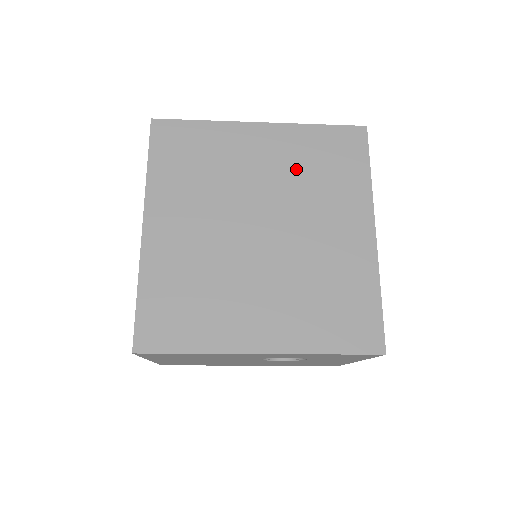
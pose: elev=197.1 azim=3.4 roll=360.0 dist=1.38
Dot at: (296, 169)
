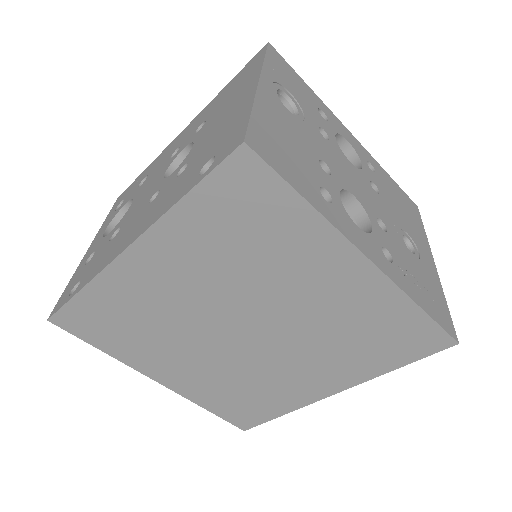
Dot at: (339, 321)
